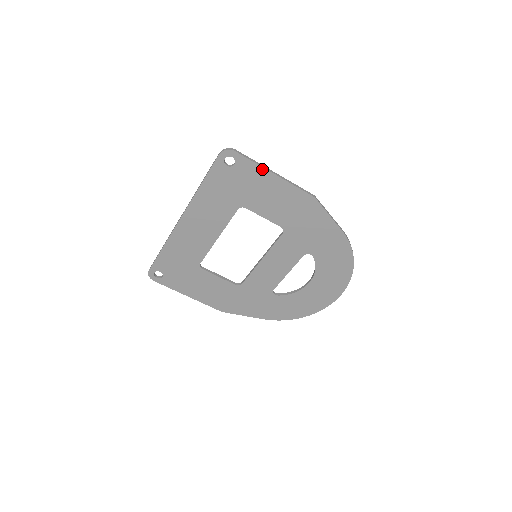
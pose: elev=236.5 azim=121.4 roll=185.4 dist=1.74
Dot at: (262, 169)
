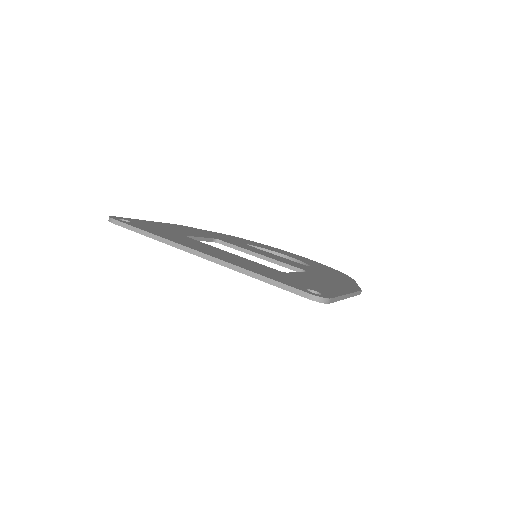
Dot at: occluded
